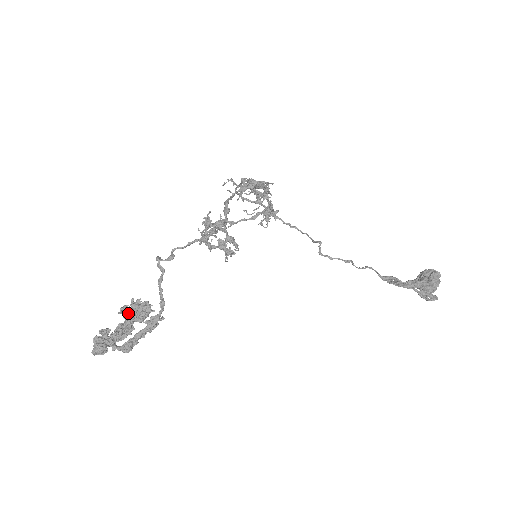
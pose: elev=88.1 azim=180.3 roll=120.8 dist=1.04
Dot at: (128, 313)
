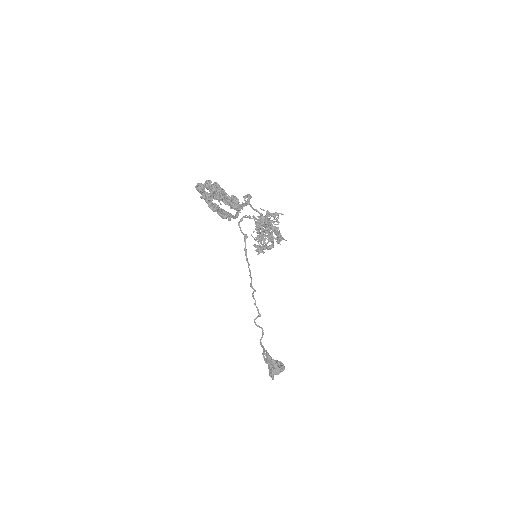
Dot at: occluded
